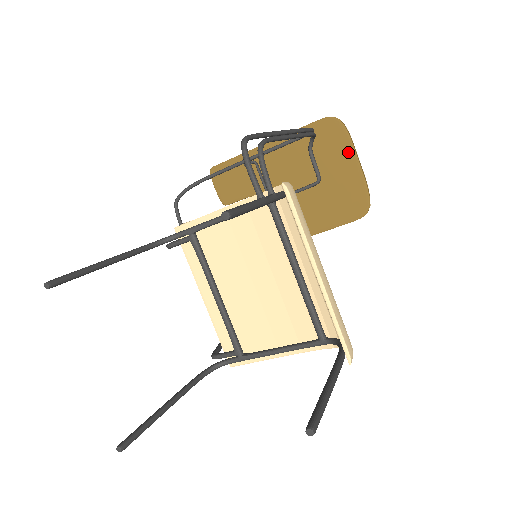
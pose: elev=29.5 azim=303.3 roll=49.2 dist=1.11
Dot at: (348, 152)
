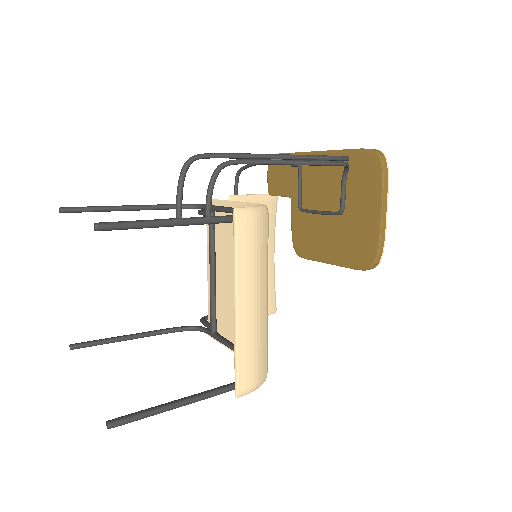
Dot at: (376, 196)
